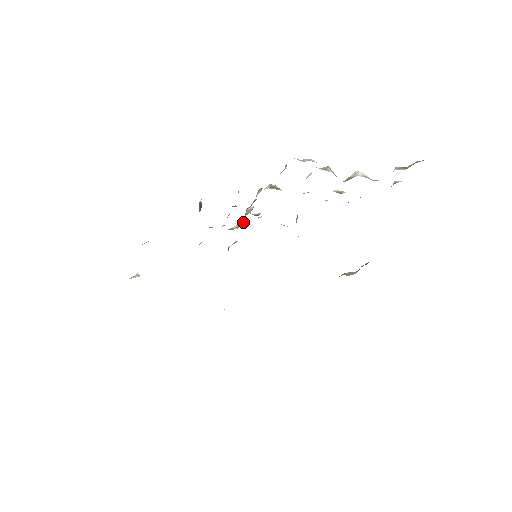
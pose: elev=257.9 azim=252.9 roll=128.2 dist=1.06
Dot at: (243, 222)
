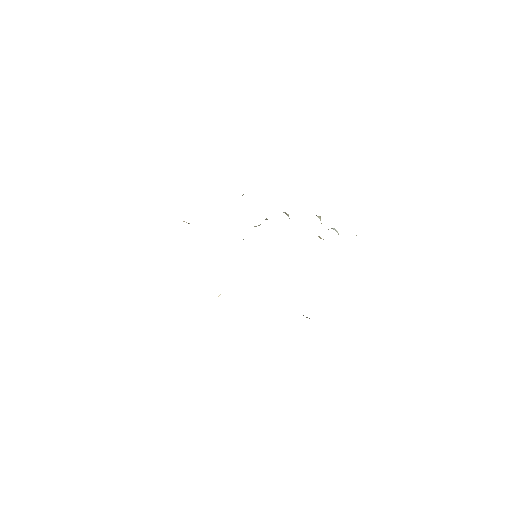
Dot at: occluded
